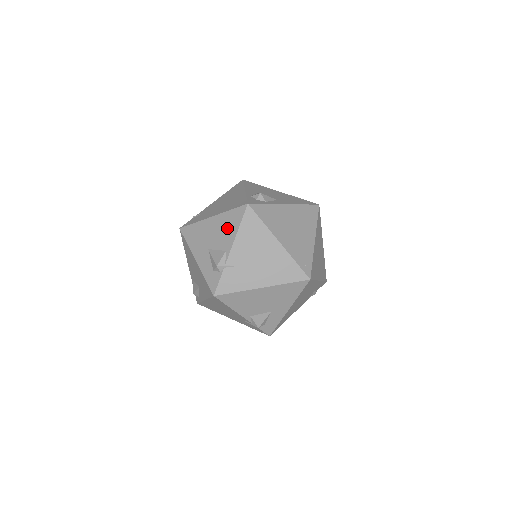
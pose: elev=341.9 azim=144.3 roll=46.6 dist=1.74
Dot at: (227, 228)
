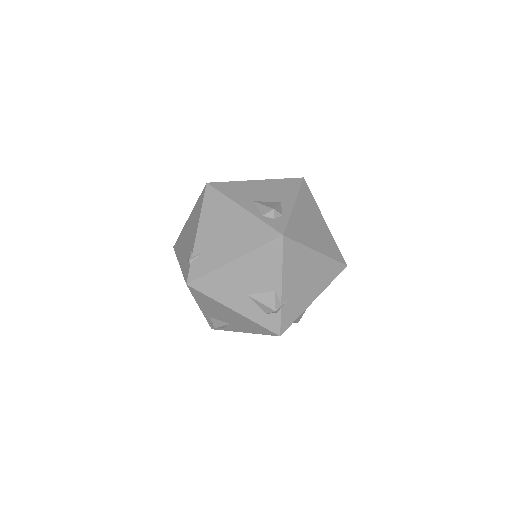
Dot at: (265, 268)
